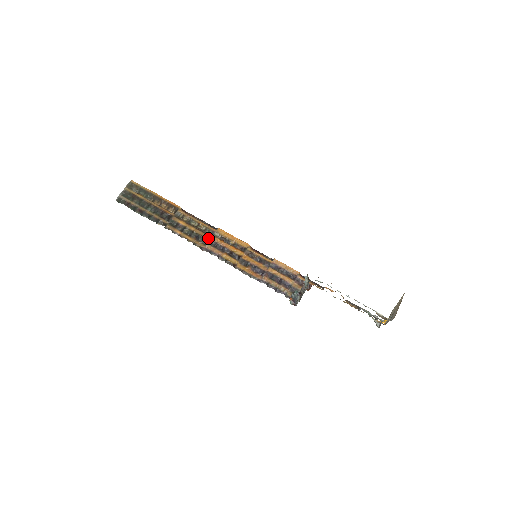
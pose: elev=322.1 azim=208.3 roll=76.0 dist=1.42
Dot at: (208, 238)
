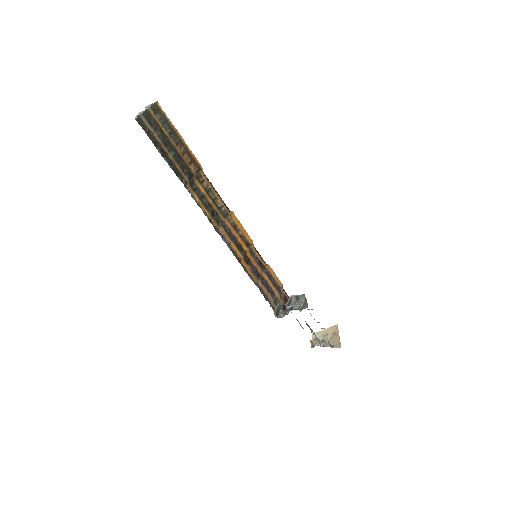
Dot at: (223, 219)
